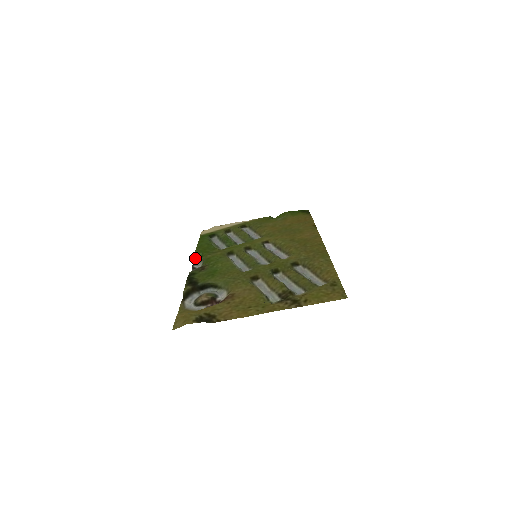
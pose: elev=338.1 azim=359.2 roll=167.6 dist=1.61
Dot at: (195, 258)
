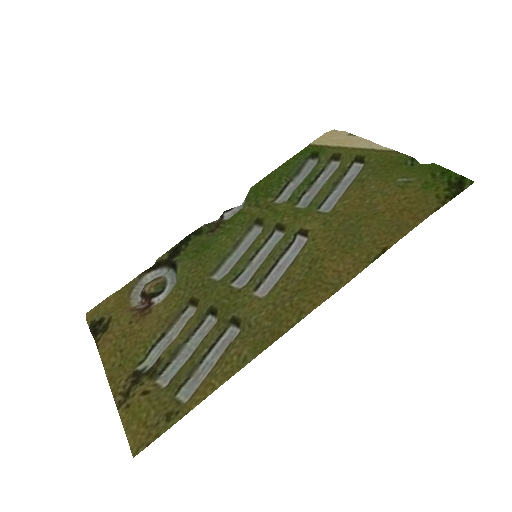
Dot at: (246, 196)
